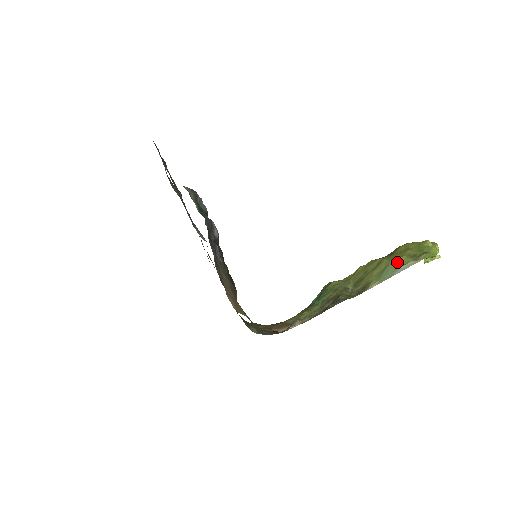
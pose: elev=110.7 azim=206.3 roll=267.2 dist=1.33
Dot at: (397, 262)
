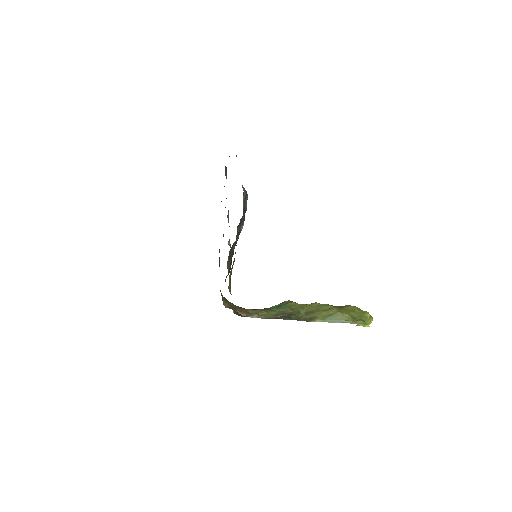
Dot at: (342, 315)
